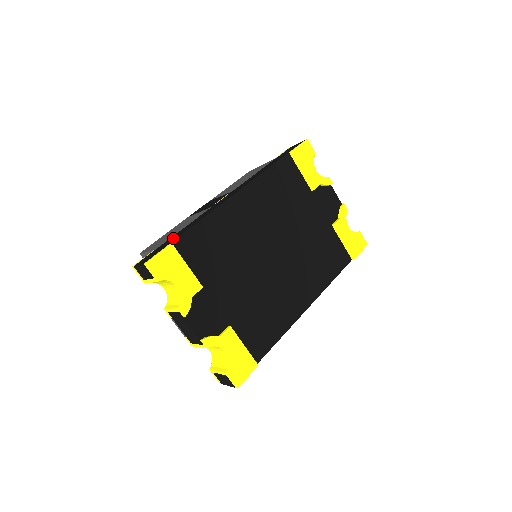
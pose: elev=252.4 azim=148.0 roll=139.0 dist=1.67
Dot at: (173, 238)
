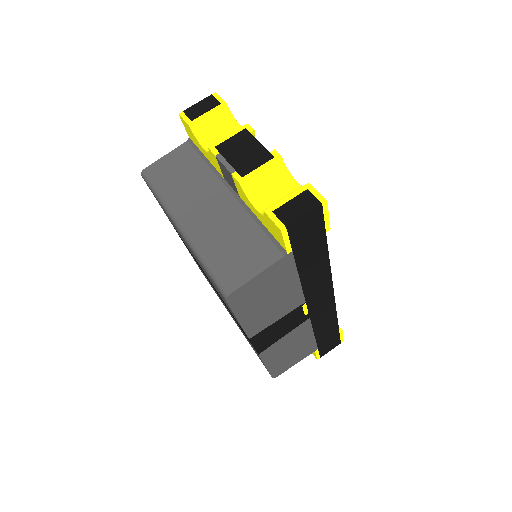
Dot at: occluded
